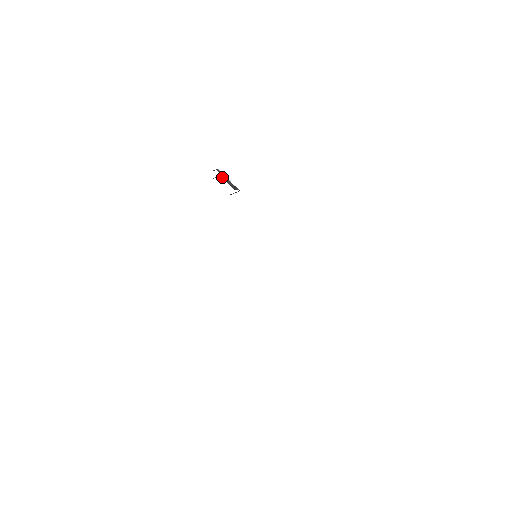
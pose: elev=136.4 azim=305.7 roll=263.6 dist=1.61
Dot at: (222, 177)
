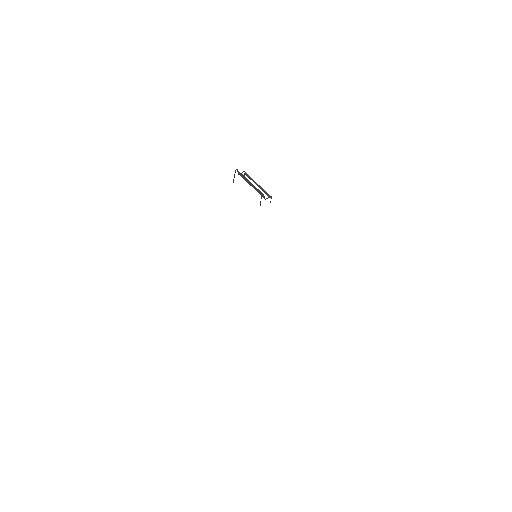
Dot at: (245, 180)
